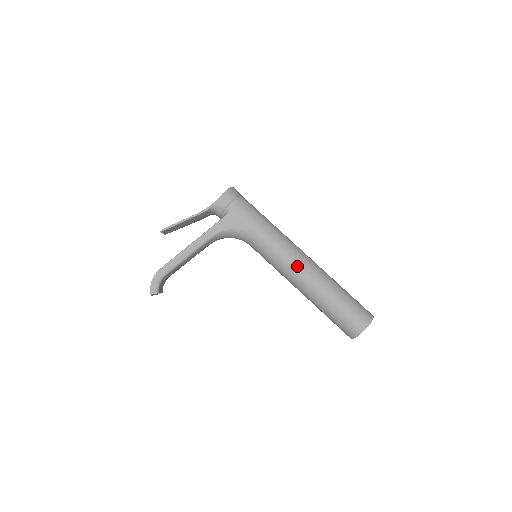
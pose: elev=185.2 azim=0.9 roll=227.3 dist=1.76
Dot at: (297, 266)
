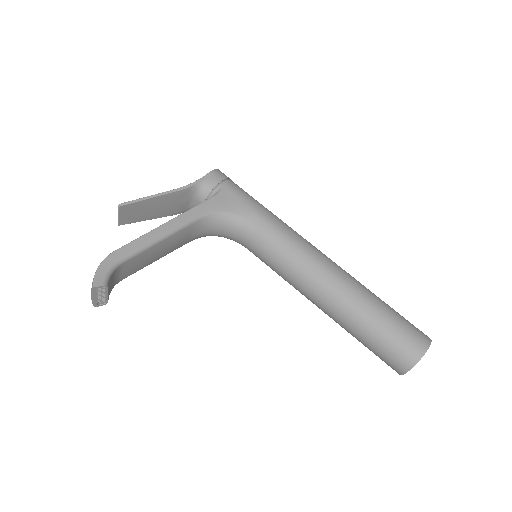
Dot at: (319, 262)
